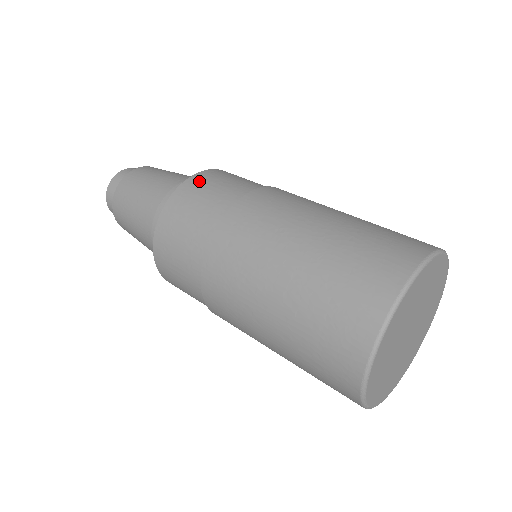
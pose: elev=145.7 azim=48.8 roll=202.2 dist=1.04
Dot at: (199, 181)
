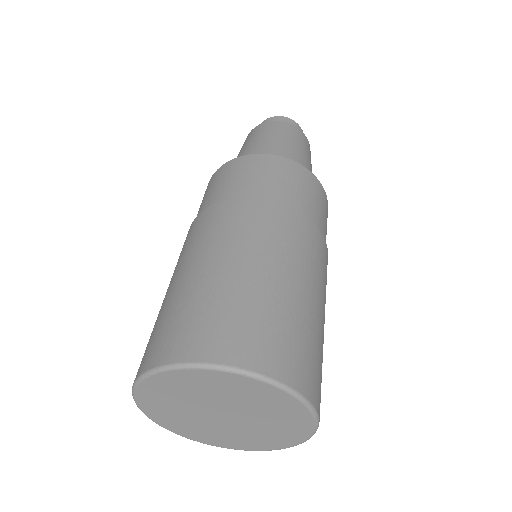
Dot at: (295, 170)
